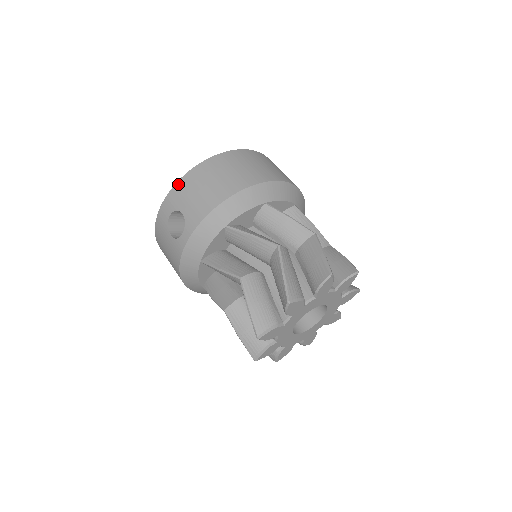
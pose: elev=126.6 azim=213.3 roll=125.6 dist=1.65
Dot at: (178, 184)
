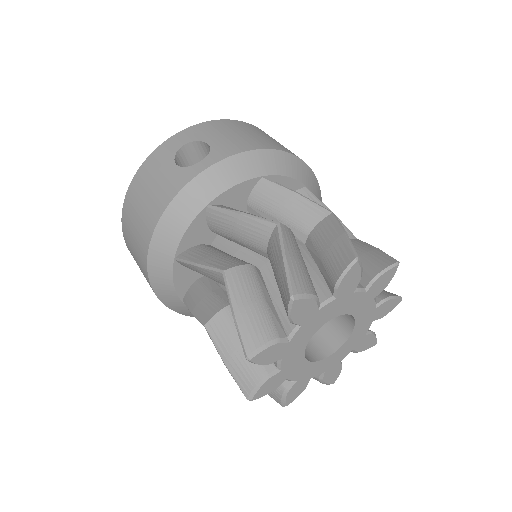
Dot at: (209, 122)
